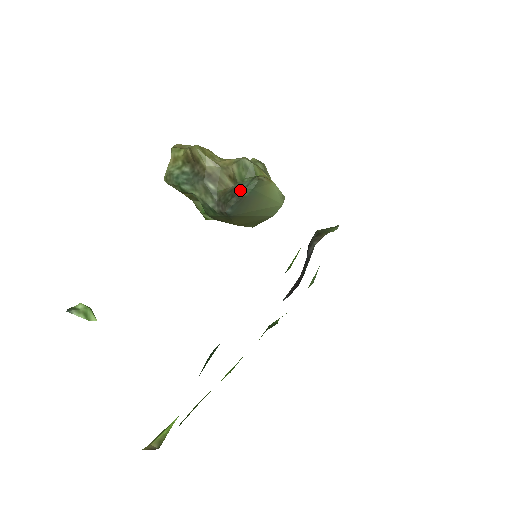
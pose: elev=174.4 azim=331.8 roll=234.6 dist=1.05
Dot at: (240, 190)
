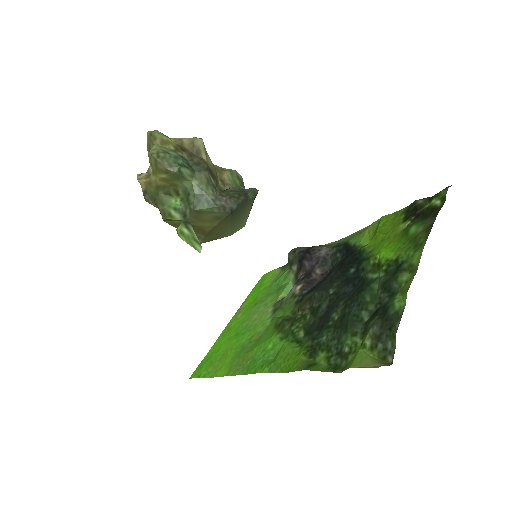
Dot at: (247, 192)
